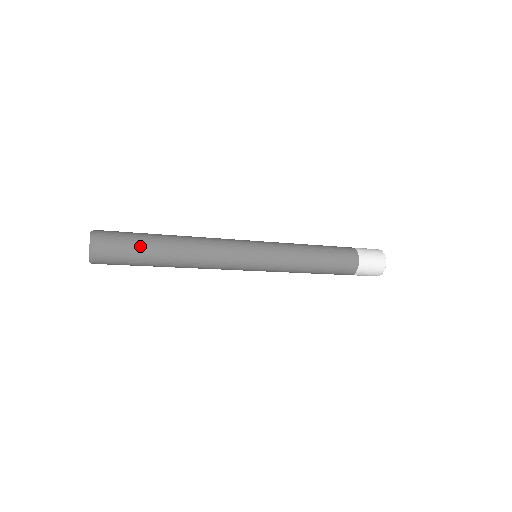
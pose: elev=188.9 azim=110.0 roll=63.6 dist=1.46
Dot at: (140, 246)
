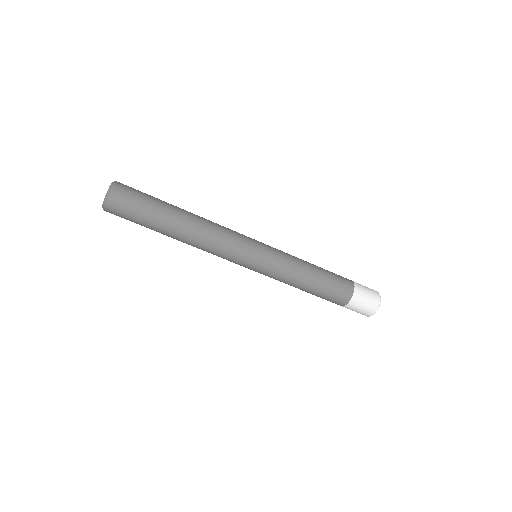
Dot at: occluded
